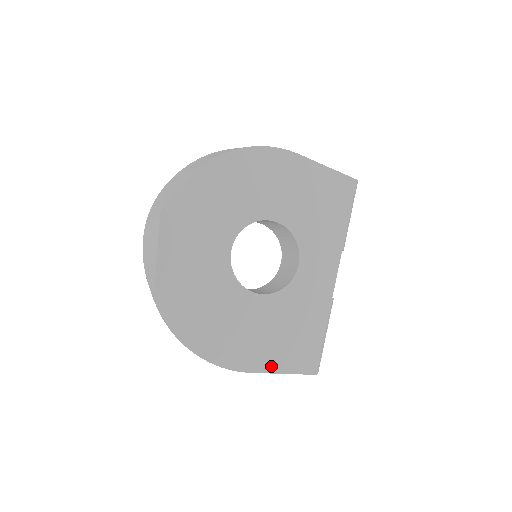
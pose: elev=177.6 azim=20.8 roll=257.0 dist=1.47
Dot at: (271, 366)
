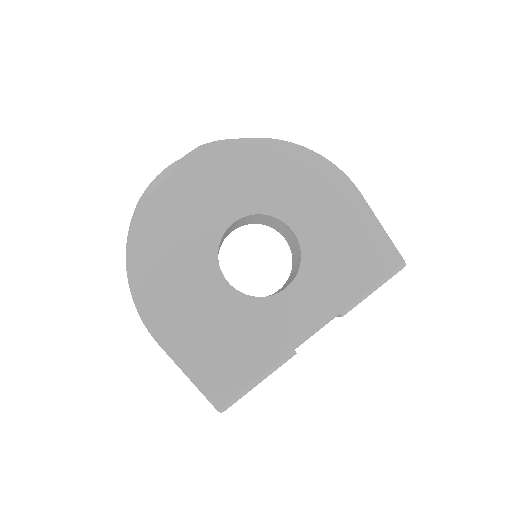
Dot at: (182, 357)
